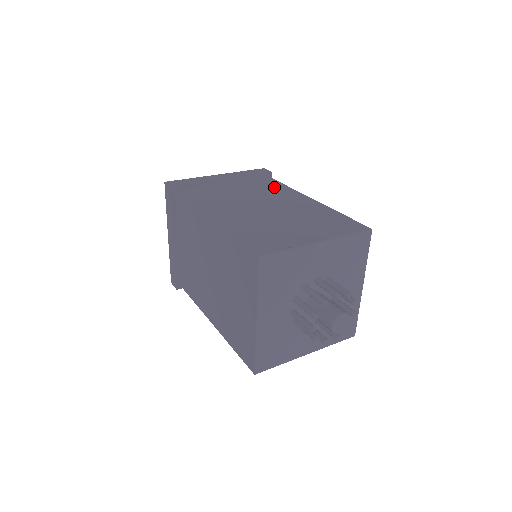
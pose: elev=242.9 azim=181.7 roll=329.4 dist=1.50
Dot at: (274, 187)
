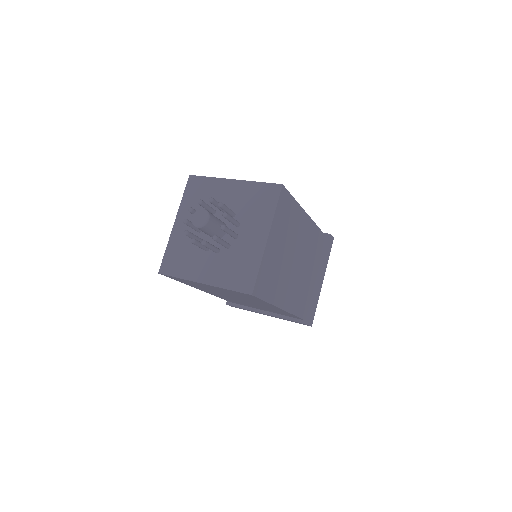
Dot at: occluded
